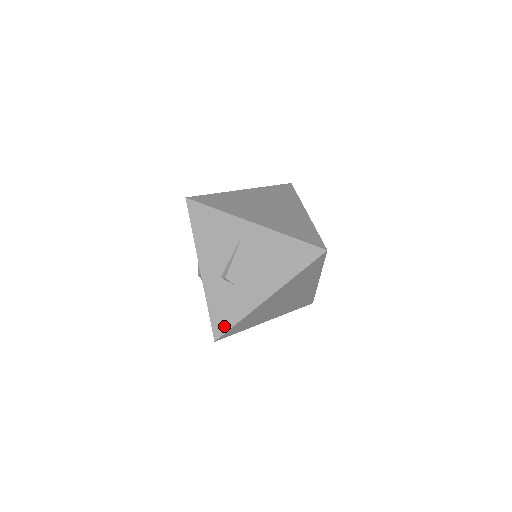
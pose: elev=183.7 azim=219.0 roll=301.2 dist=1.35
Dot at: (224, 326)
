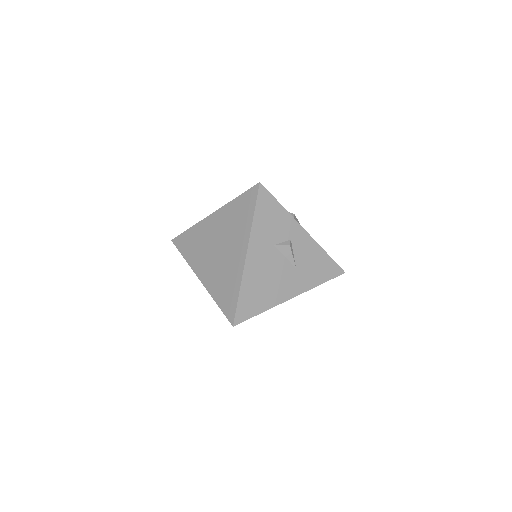
Dot at: occluded
